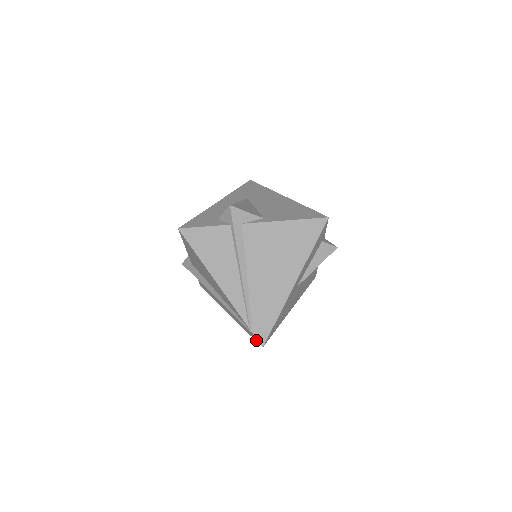
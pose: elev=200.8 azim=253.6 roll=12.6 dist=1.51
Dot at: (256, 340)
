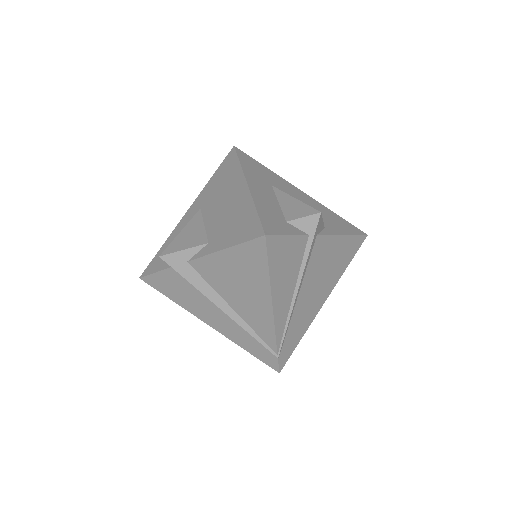
Dot at: (272, 365)
